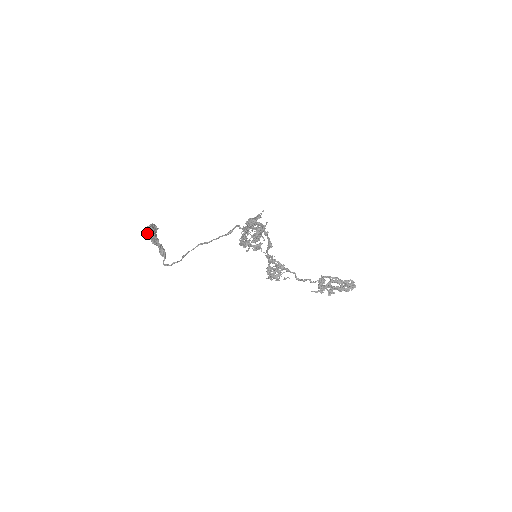
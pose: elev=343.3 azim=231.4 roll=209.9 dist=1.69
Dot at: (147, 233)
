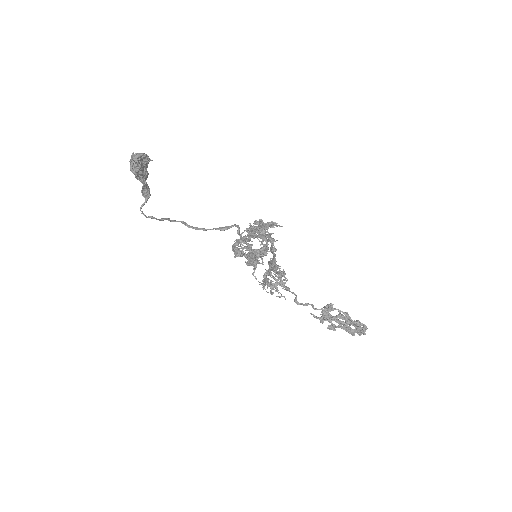
Dot at: (130, 165)
